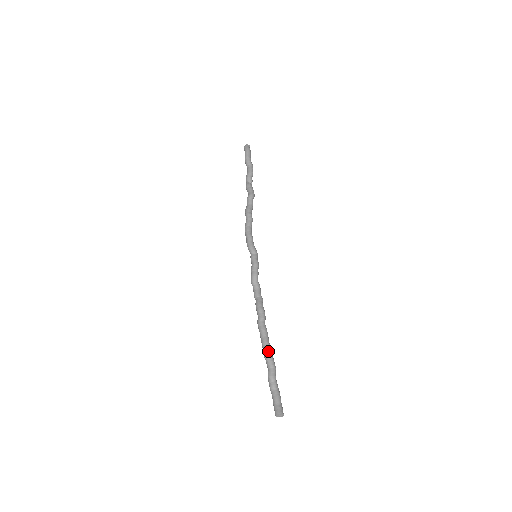
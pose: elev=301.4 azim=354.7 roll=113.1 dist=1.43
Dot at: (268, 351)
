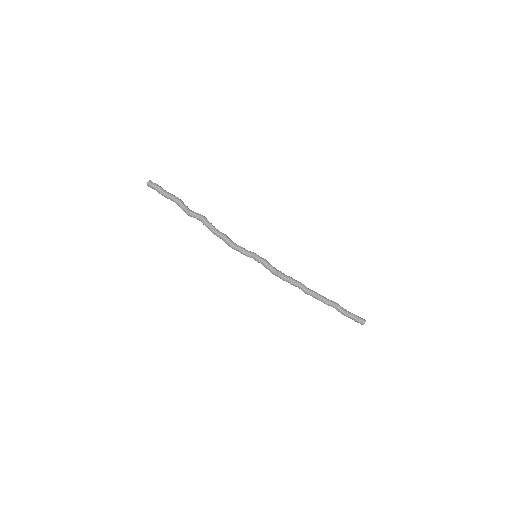
Dot at: (328, 301)
